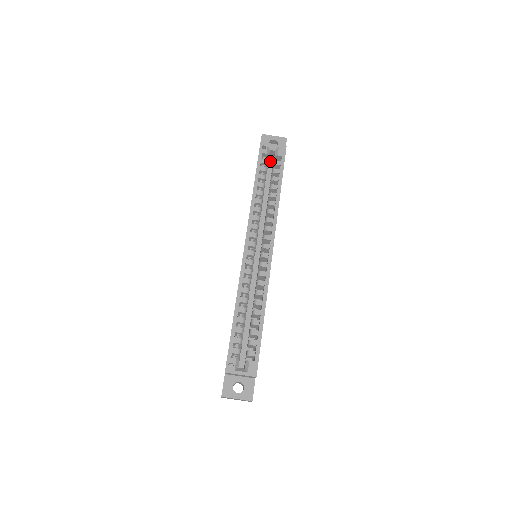
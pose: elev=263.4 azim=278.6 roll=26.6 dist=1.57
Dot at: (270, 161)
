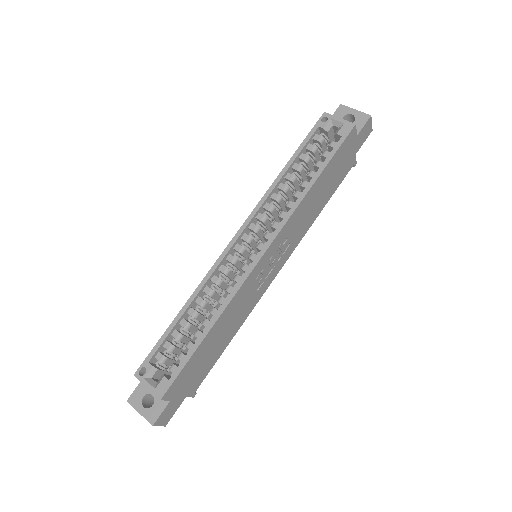
Dot at: occluded
